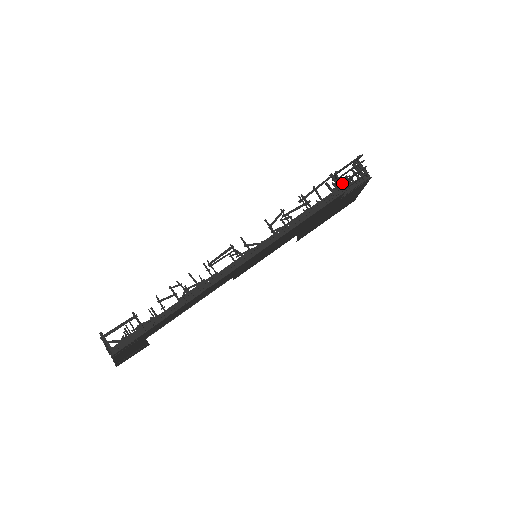
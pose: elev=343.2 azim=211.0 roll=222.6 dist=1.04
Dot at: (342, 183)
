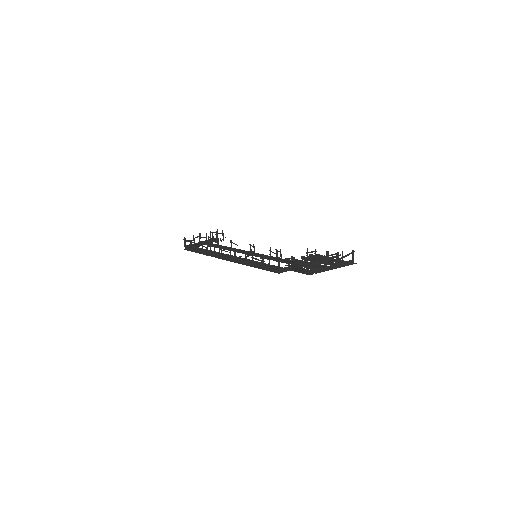
Dot at: (289, 266)
